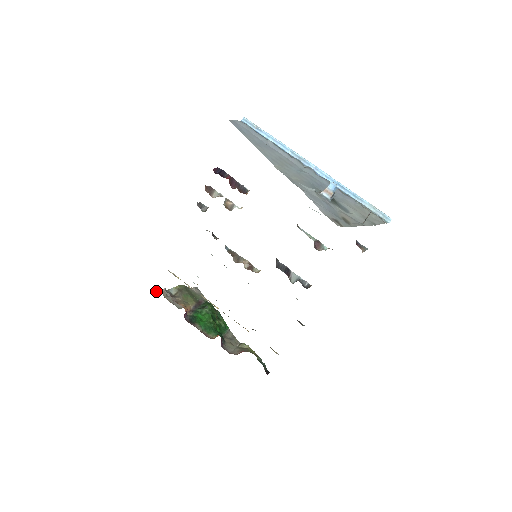
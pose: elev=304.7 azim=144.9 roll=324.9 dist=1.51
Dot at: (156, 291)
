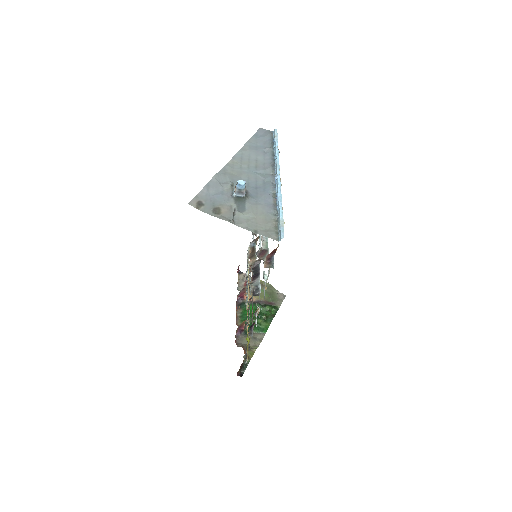
Dot at: occluded
